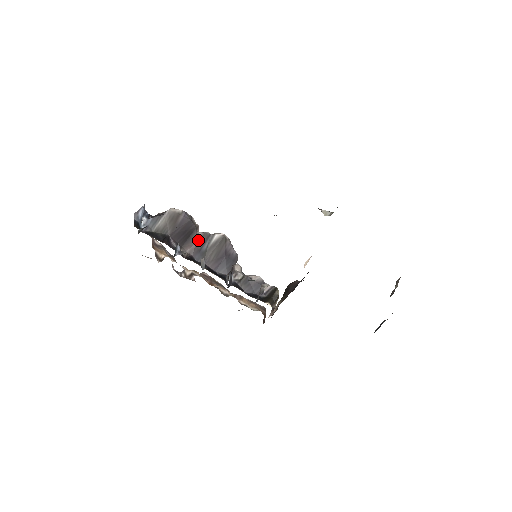
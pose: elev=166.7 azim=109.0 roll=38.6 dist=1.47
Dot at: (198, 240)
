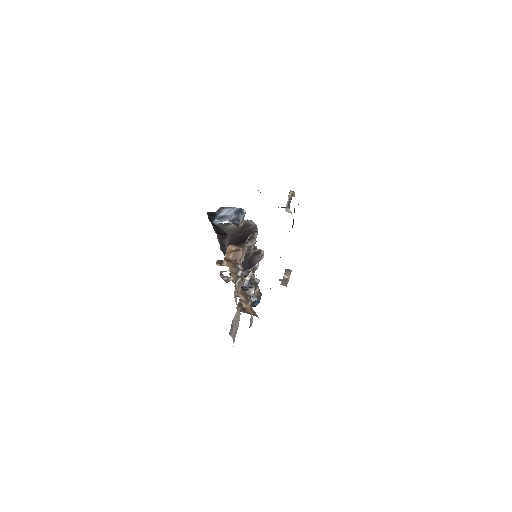
Dot at: occluded
